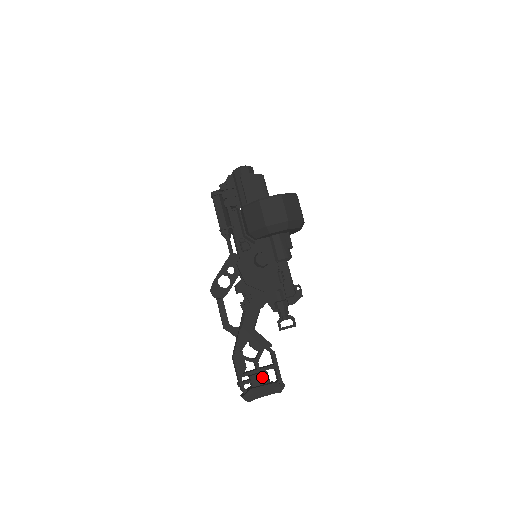
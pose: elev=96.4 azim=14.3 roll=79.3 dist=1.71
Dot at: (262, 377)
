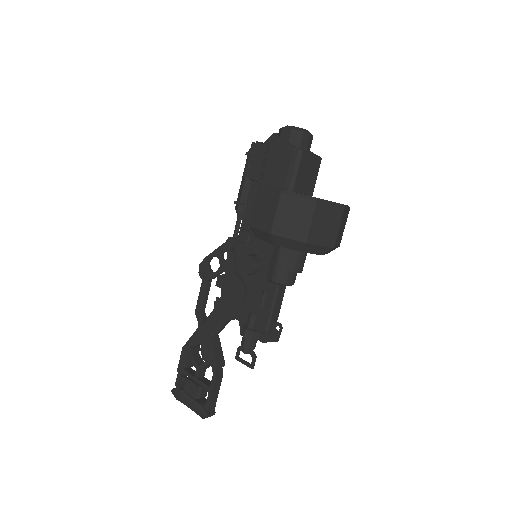
Dot at: (193, 388)
